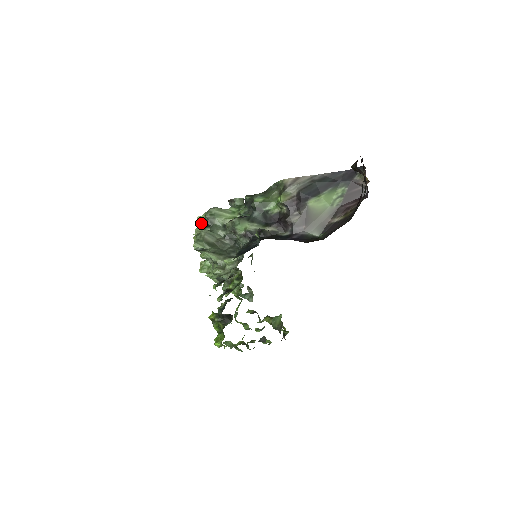
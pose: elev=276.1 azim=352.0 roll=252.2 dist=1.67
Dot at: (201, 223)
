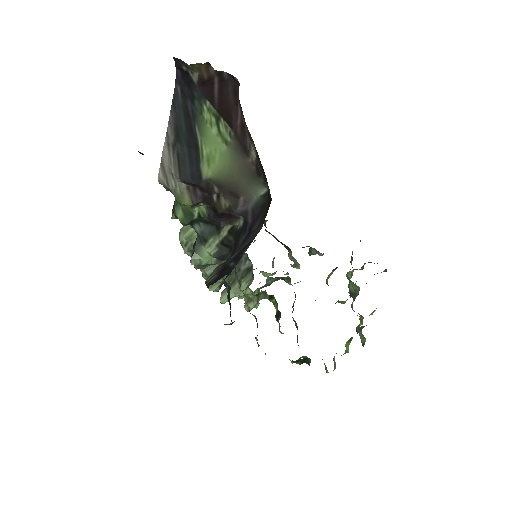
Dot at: occluded
